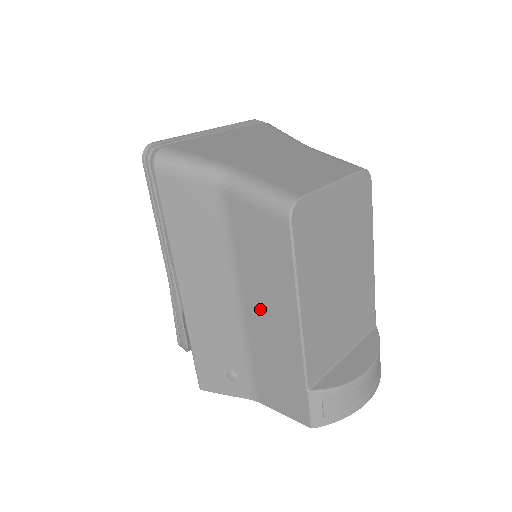
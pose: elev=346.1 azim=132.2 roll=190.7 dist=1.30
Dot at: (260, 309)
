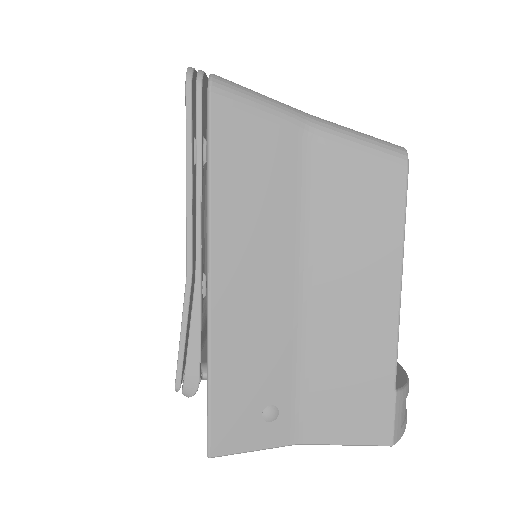
Dot at: (338, 292)
